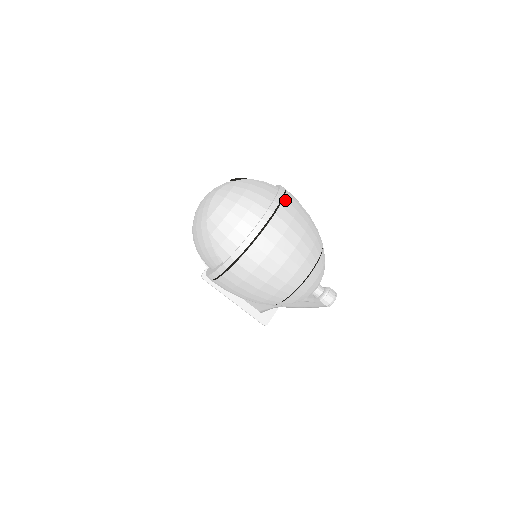
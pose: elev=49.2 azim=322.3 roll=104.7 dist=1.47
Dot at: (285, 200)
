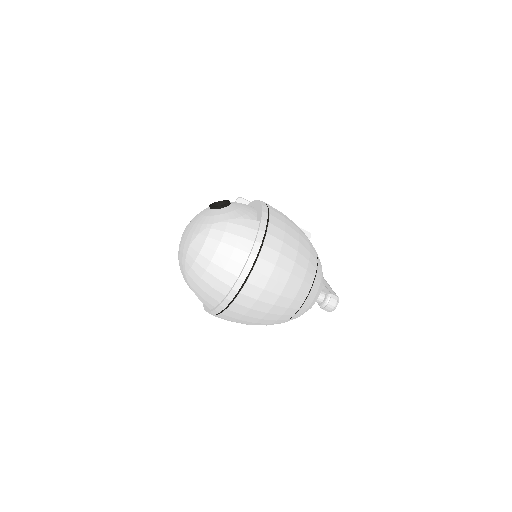
Dot at: (265, 246)
